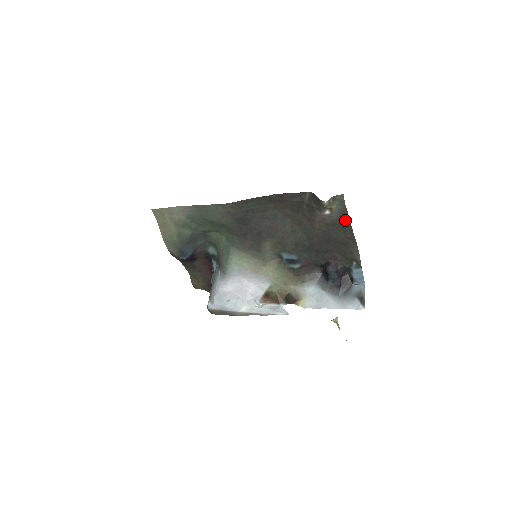
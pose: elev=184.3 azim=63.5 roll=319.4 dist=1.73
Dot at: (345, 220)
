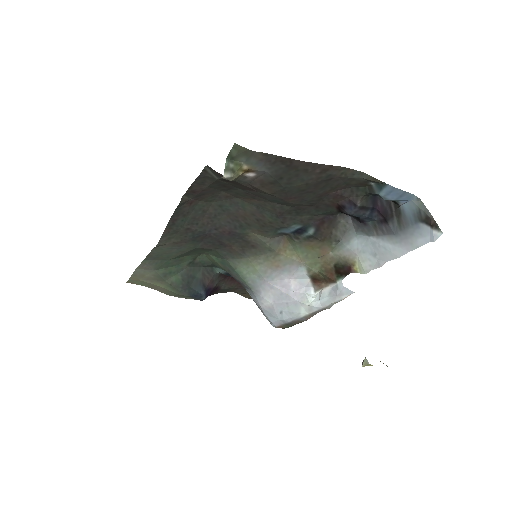
Dot at: (285, 163)
